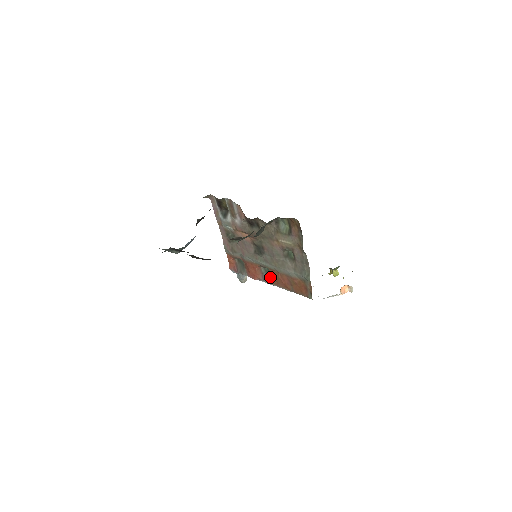
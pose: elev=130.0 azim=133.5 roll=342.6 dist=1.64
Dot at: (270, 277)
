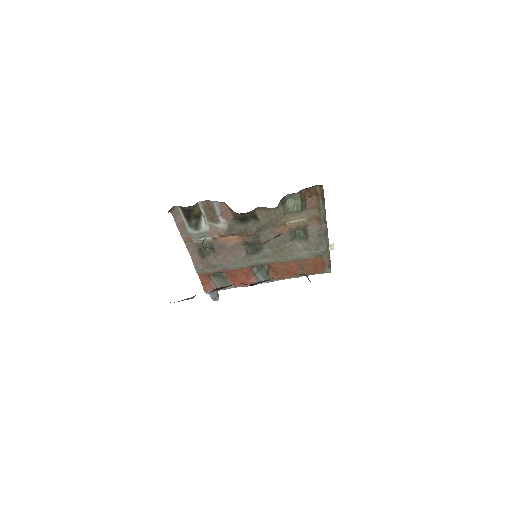
Dot at: (267, 274)
